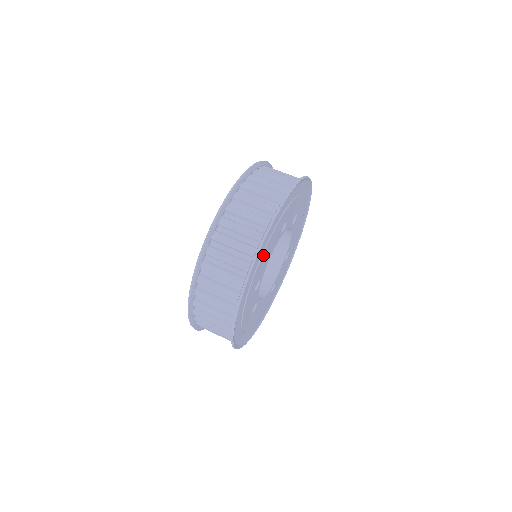
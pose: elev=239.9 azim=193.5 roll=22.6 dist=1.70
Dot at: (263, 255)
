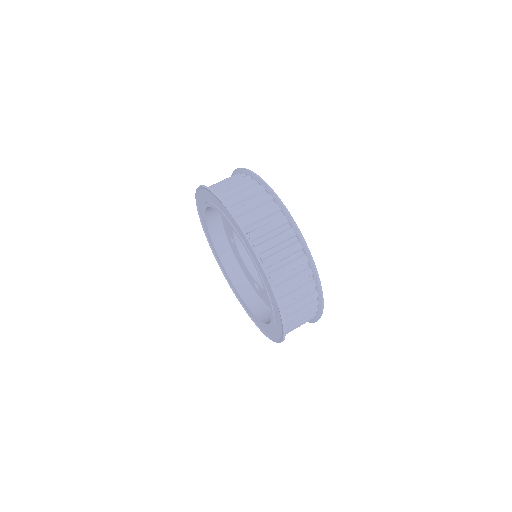
Dot at: occluded
